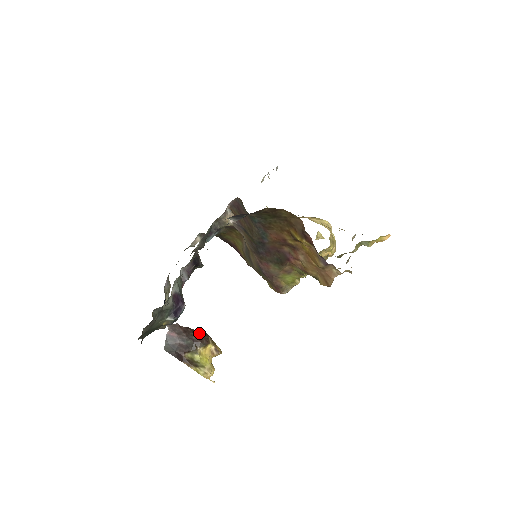
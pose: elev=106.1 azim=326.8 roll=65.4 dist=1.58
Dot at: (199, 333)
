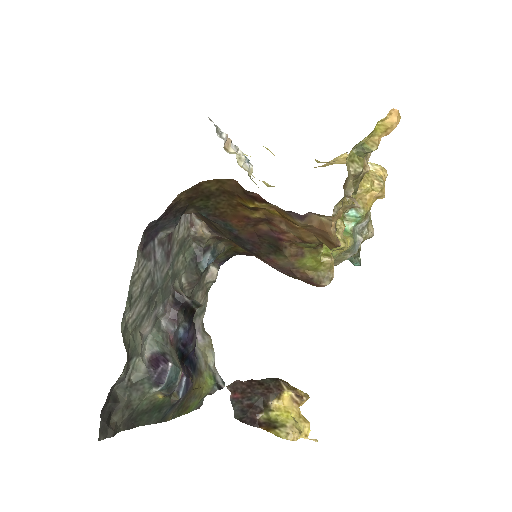
Dot at: (266, 382)
